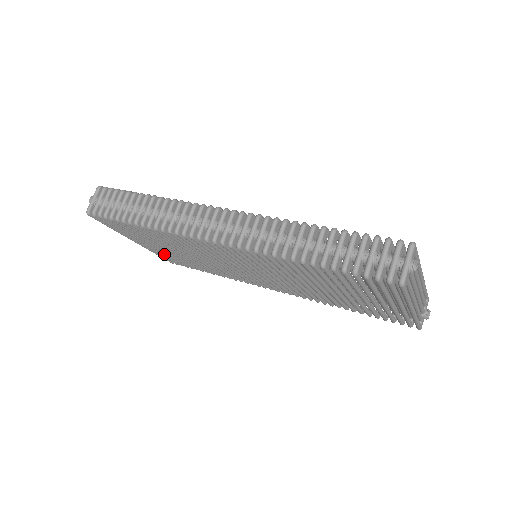
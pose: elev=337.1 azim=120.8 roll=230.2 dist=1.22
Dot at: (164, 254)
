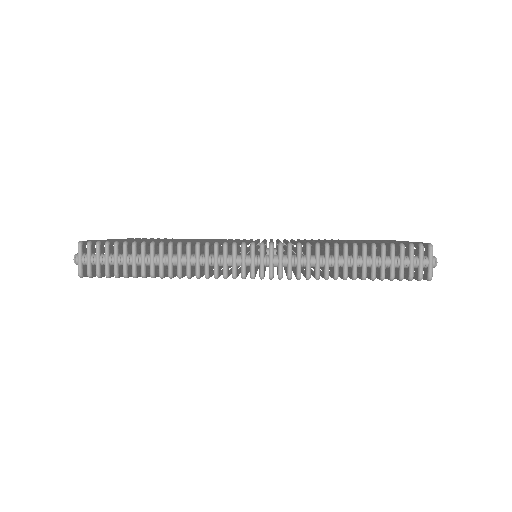
Dot at: occluded
